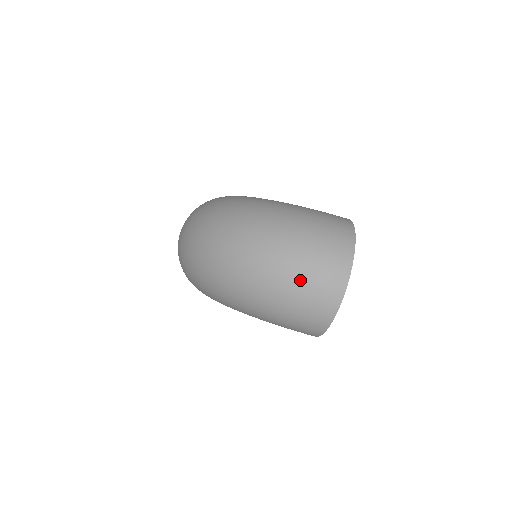
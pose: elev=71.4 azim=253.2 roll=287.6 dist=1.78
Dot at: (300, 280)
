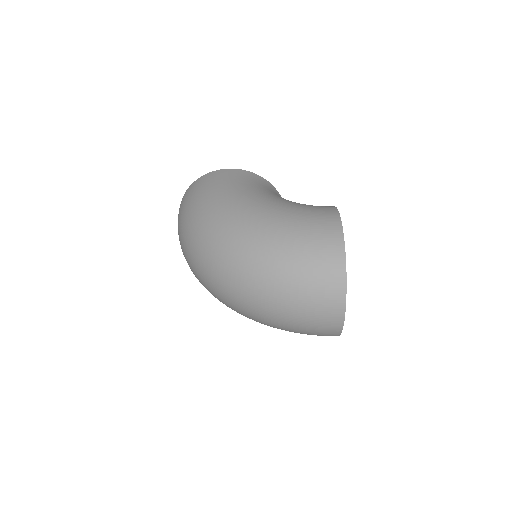
Dot at: (296, 320)
